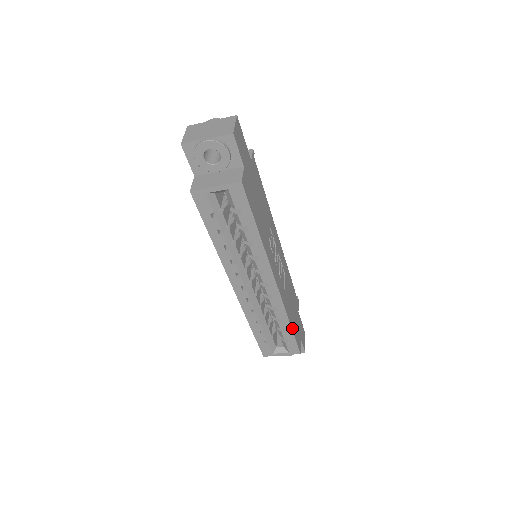
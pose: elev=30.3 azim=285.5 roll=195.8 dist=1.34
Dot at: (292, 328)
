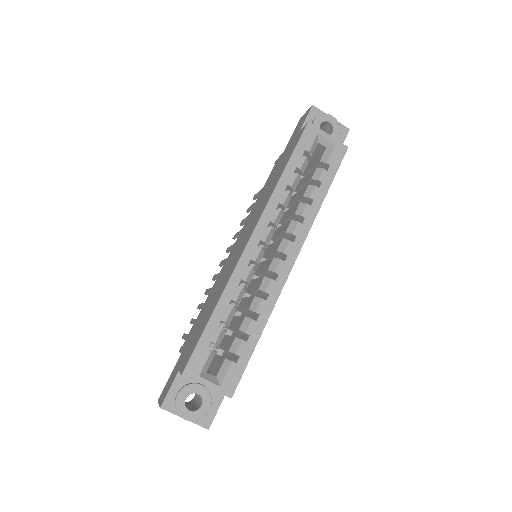
Dot at: (255, 344)
